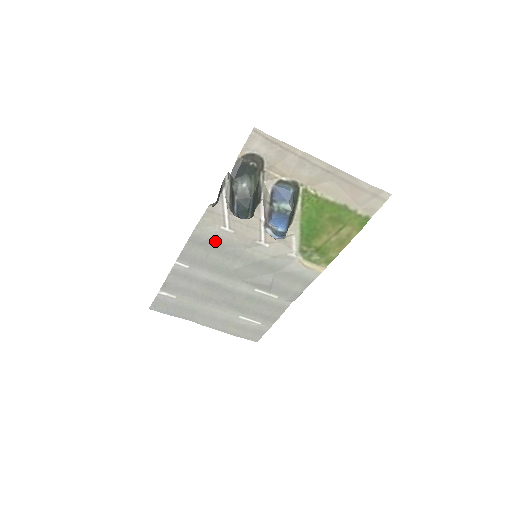
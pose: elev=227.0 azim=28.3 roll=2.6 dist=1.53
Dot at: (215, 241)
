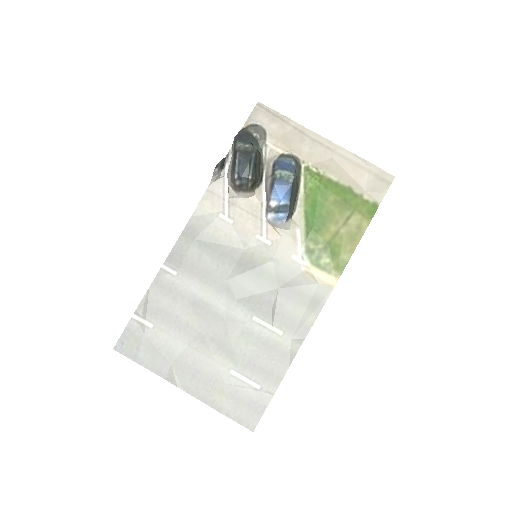
Dot at: (211, 235)
